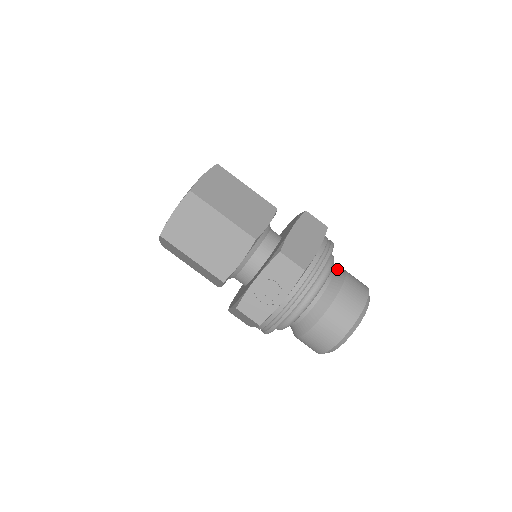
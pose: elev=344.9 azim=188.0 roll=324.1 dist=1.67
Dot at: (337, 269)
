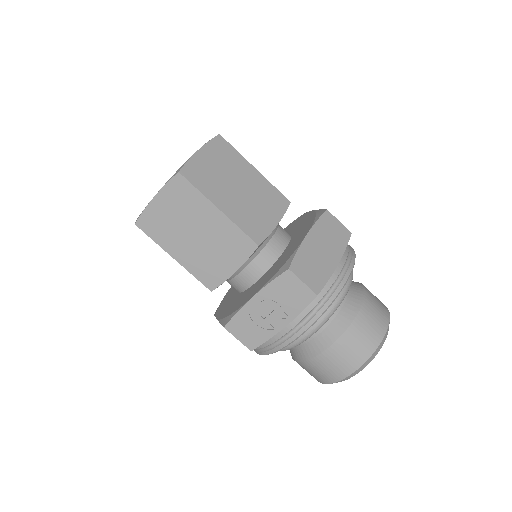
Dot at: (354, 283)
